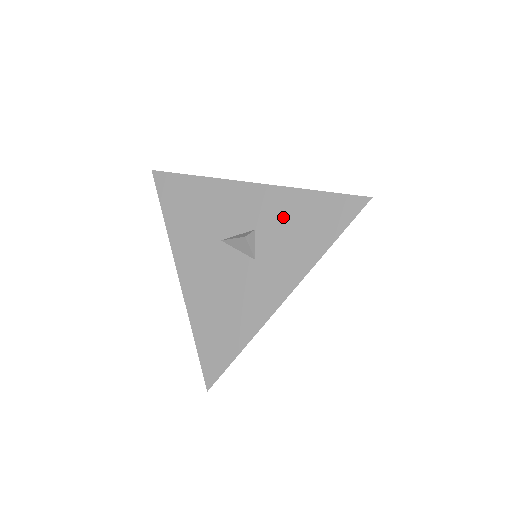
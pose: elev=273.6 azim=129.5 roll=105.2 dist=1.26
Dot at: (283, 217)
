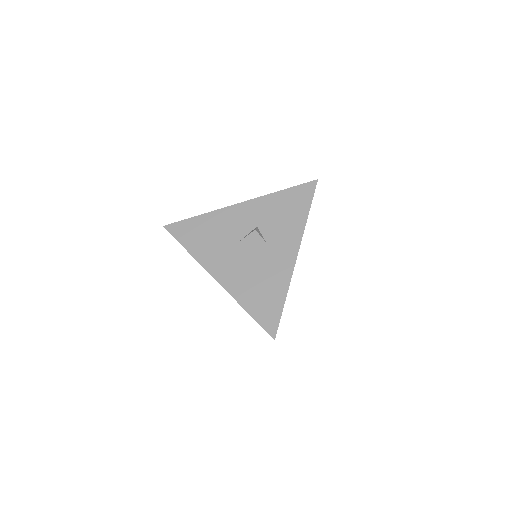
Dot at: (272, 212)
